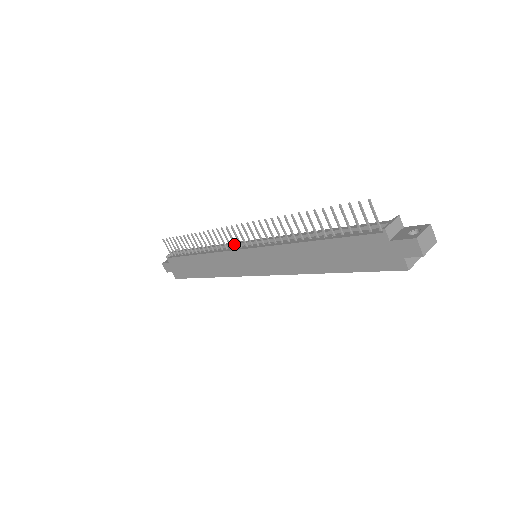
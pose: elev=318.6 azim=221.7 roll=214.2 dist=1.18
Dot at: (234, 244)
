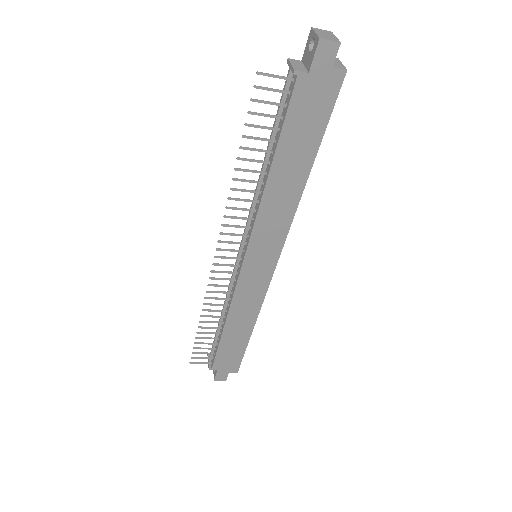
Dot at: (232, 273)
